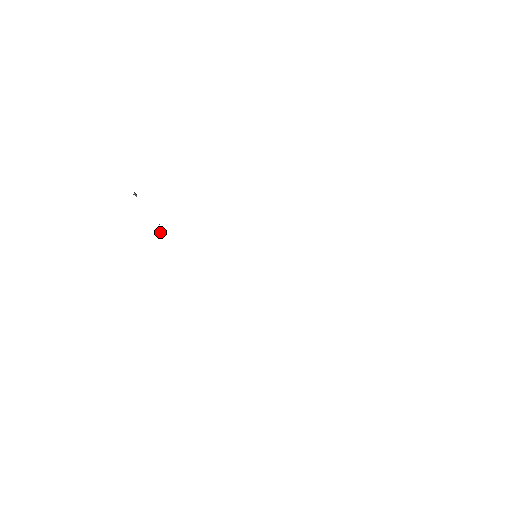
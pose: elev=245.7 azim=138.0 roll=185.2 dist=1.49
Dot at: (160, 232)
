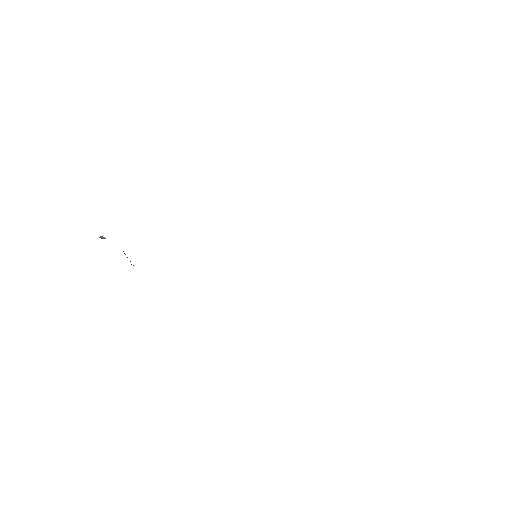
Dot at: occluded
